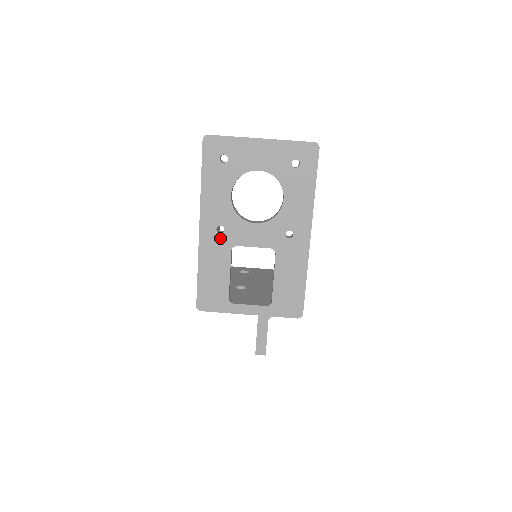
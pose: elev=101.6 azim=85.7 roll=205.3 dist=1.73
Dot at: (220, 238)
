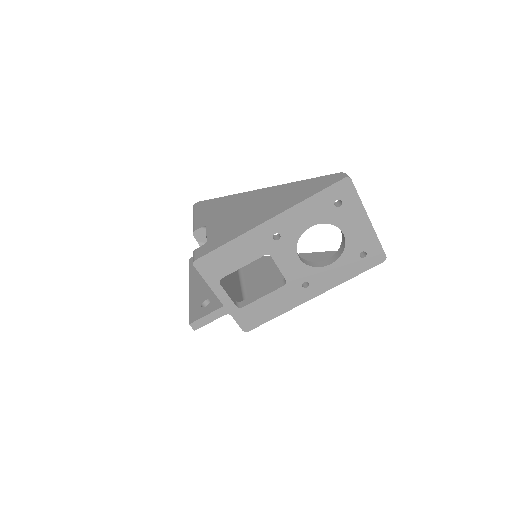
Dot at: (269, 241)
